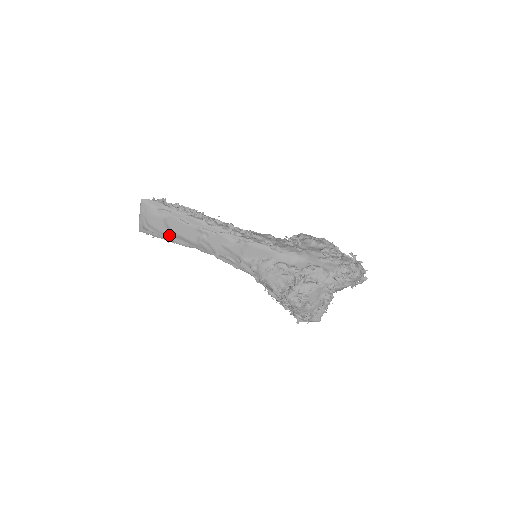
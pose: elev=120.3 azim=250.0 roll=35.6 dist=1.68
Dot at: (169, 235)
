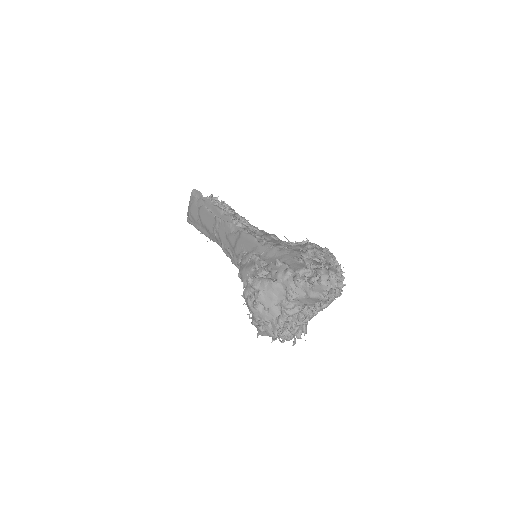
Dot at: (200, 224)
